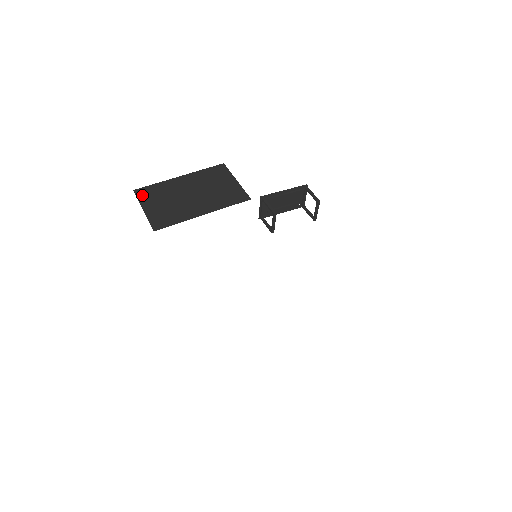
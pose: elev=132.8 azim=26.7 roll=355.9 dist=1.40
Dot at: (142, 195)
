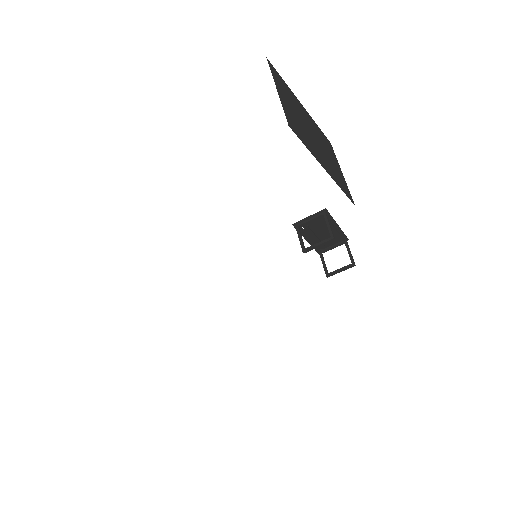
Dot at: (275, 74)
